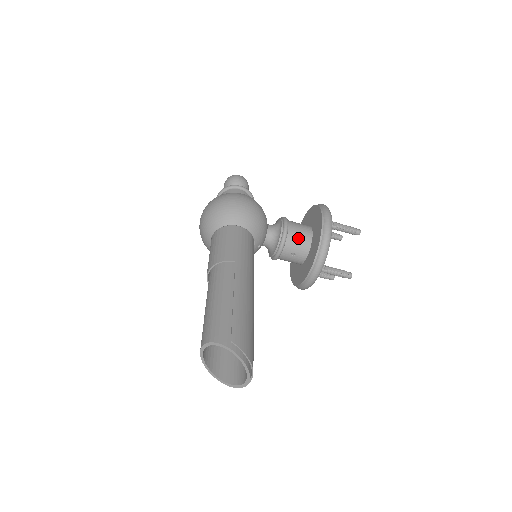
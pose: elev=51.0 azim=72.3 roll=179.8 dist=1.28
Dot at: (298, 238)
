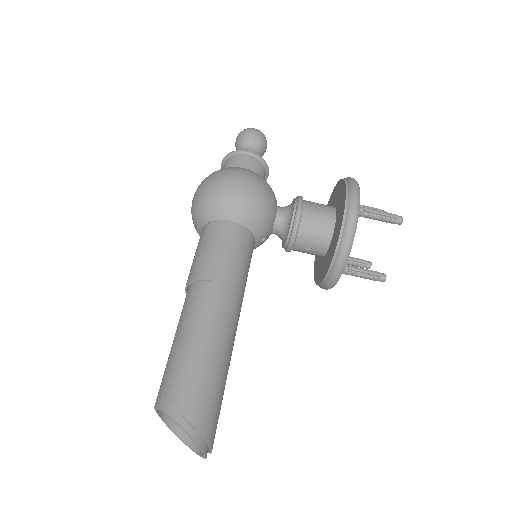
Dot at: (314, 230)
